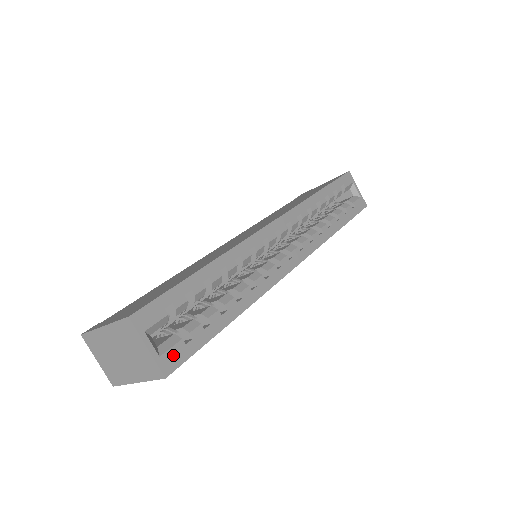
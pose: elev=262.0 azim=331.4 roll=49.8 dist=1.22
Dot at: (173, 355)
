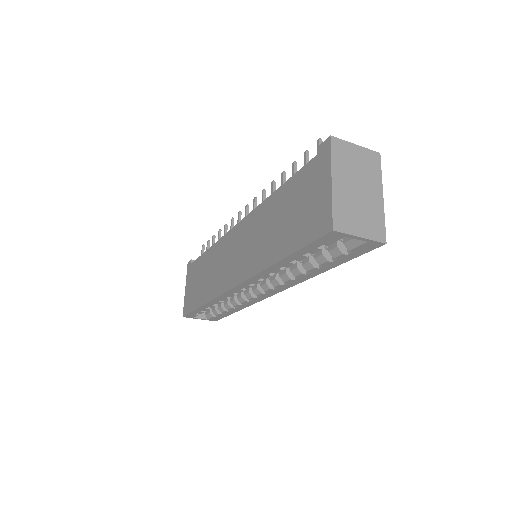
Dot at: (213, 319)
